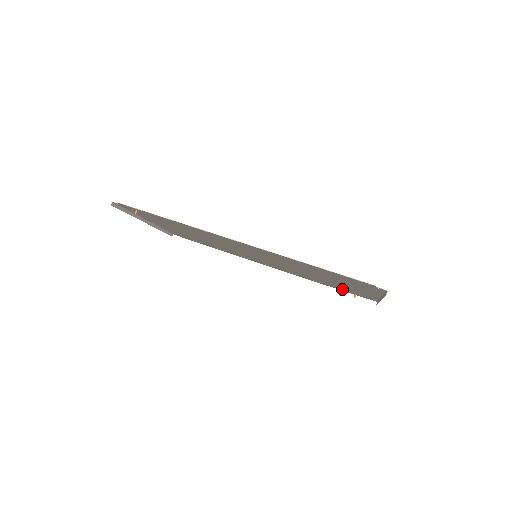
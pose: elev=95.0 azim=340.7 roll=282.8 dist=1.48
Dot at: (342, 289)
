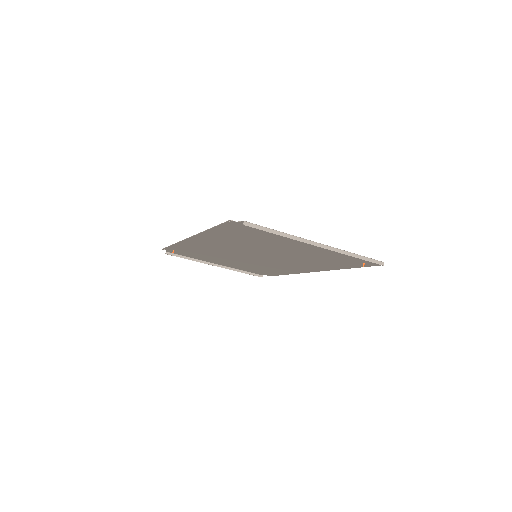
Dot at: (348, 263)
